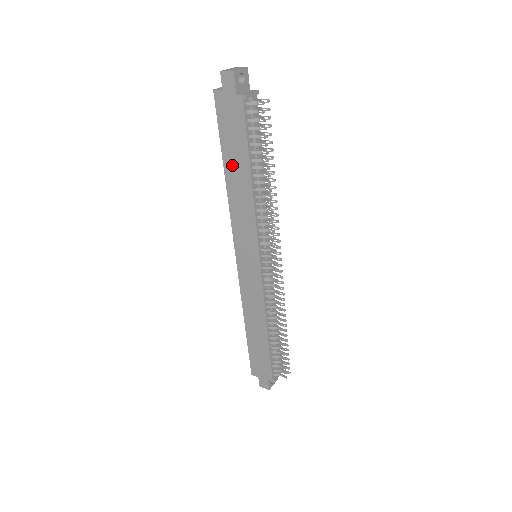
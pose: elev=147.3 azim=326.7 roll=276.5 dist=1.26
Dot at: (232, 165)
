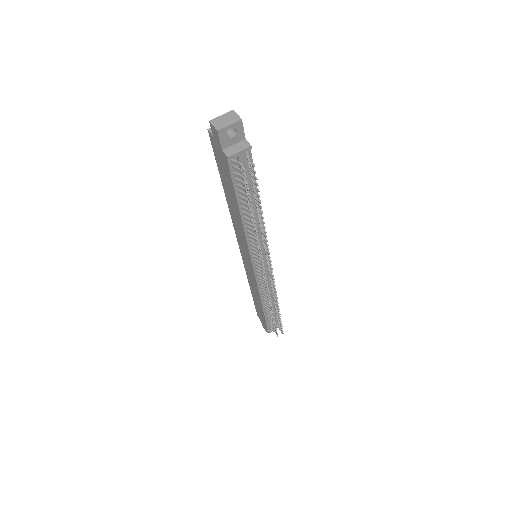
Dot at: (228, 193)
